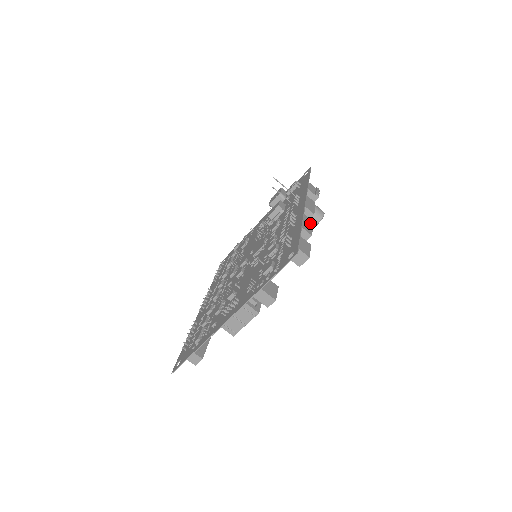
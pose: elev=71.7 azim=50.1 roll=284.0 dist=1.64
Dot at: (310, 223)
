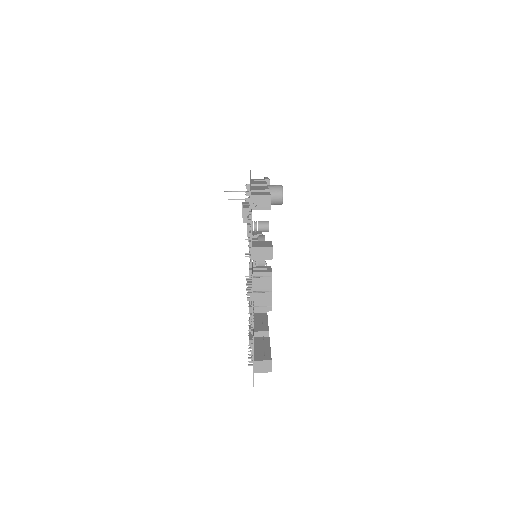
Dot at: (264, 187)
